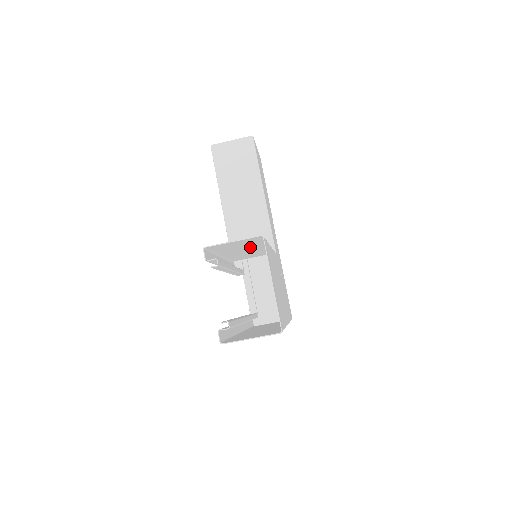
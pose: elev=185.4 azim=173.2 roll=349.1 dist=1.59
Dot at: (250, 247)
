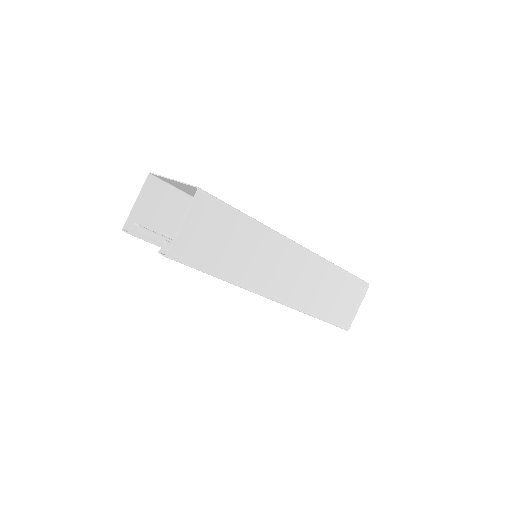
Dot at: occluded
